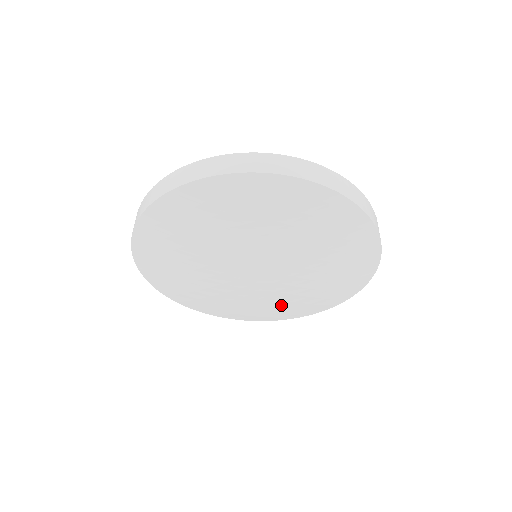
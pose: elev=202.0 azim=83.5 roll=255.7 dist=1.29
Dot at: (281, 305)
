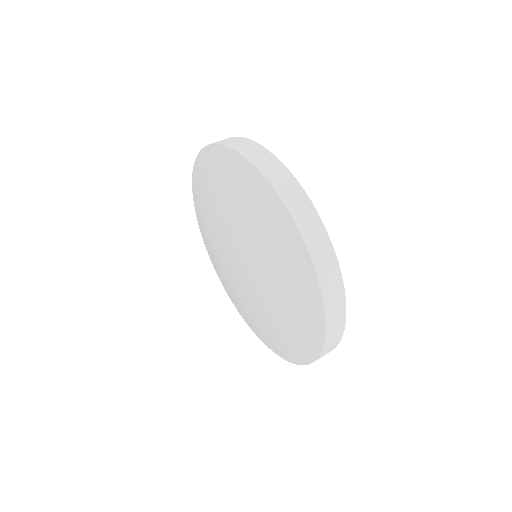
Dot at: (278, 327)
